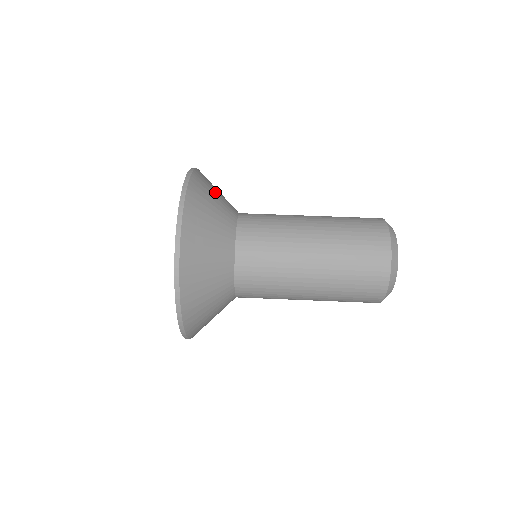
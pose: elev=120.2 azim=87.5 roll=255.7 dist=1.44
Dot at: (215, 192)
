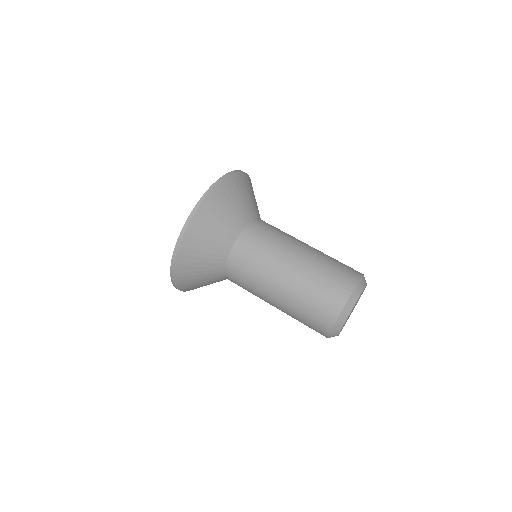
Dot at: (219, 221)
